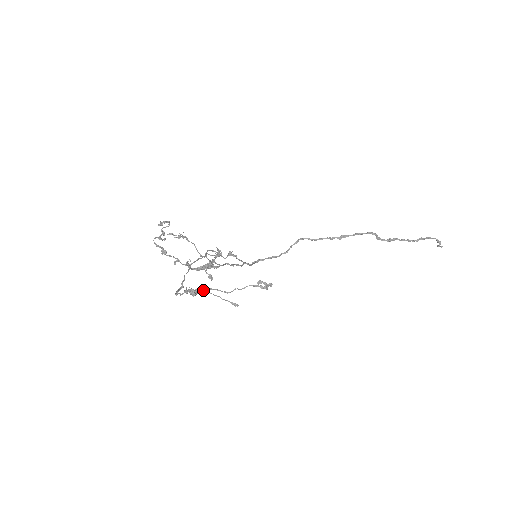
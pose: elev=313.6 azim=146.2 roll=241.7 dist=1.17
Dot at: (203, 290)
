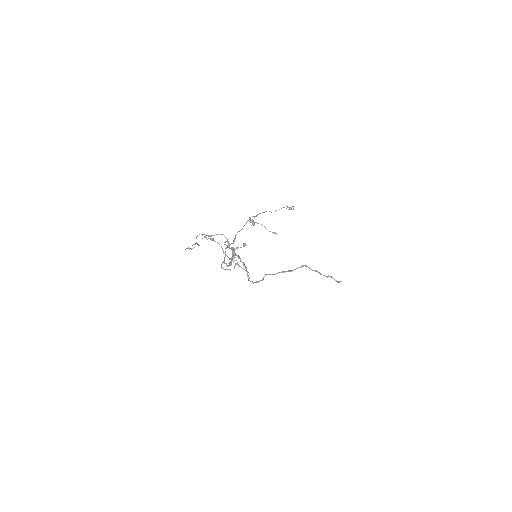
Dot at: (256, 222)
